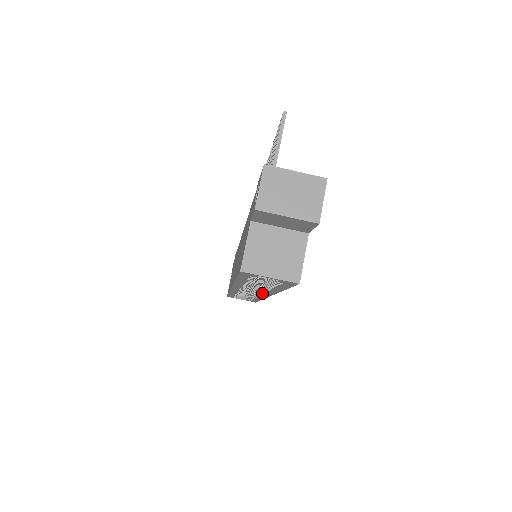
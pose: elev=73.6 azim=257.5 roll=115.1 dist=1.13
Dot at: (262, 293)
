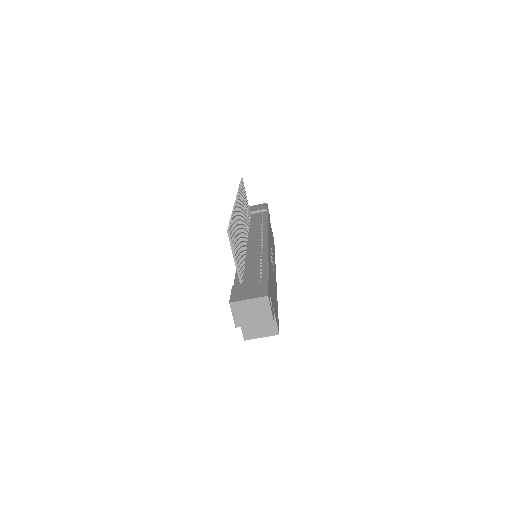
Dot at: occluded
